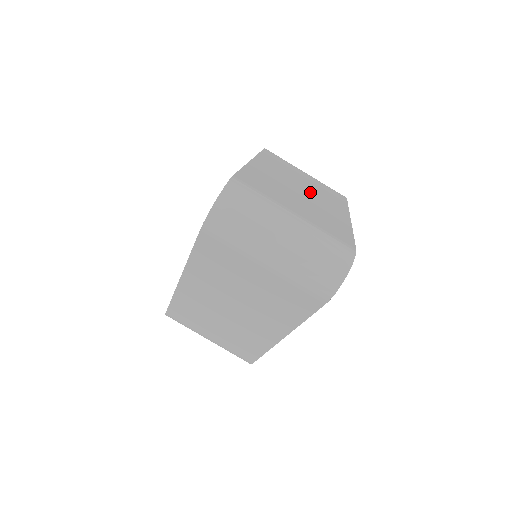
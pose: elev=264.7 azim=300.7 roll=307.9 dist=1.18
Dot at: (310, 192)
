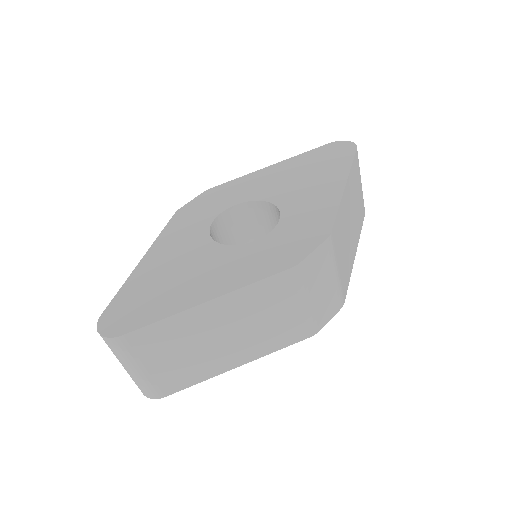
Dot at: (234, 339)
